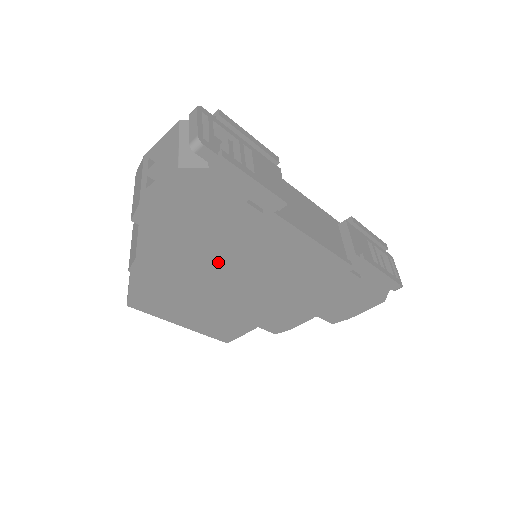
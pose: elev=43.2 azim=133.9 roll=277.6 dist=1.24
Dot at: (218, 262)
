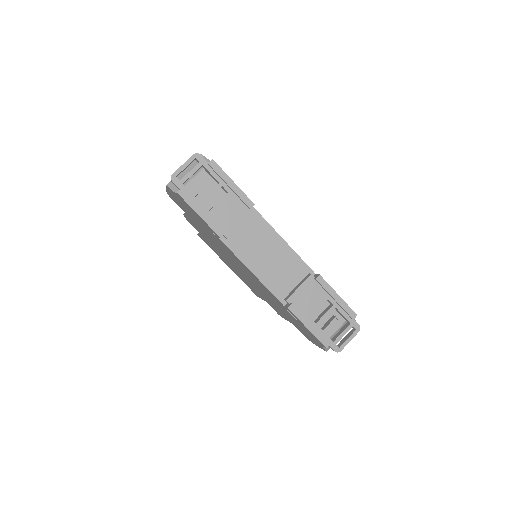
Dot at: (217, 245)
